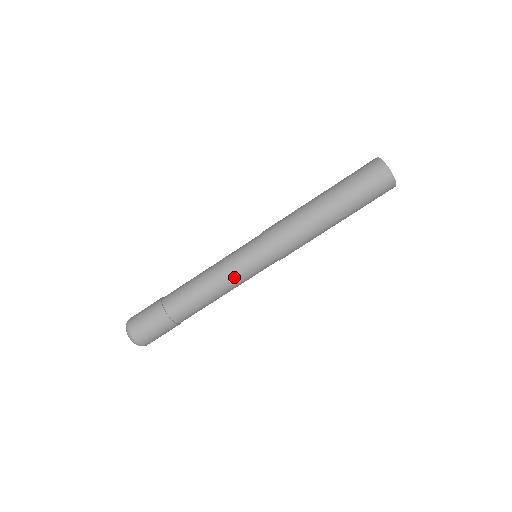
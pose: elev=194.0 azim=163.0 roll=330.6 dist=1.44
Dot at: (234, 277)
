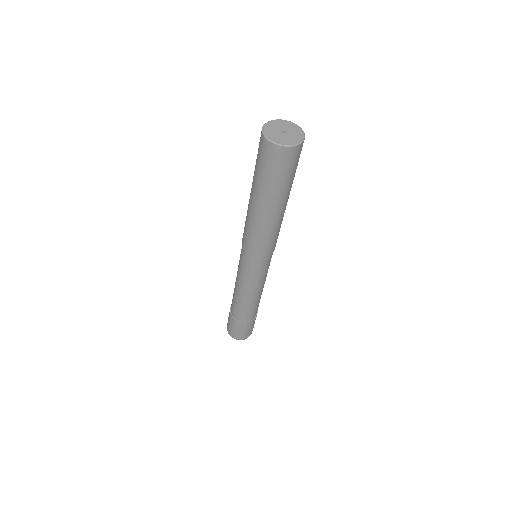
Dot at: (244, 281)
